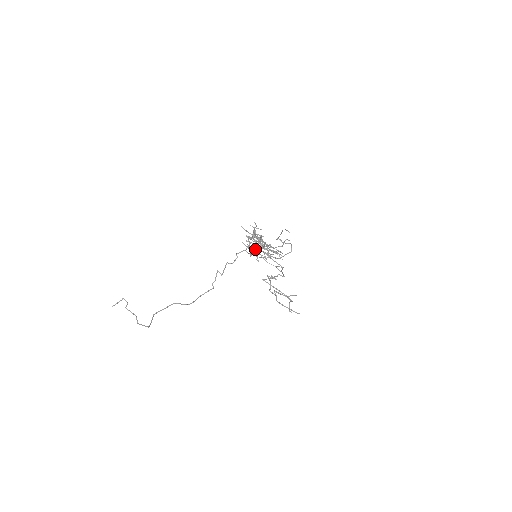
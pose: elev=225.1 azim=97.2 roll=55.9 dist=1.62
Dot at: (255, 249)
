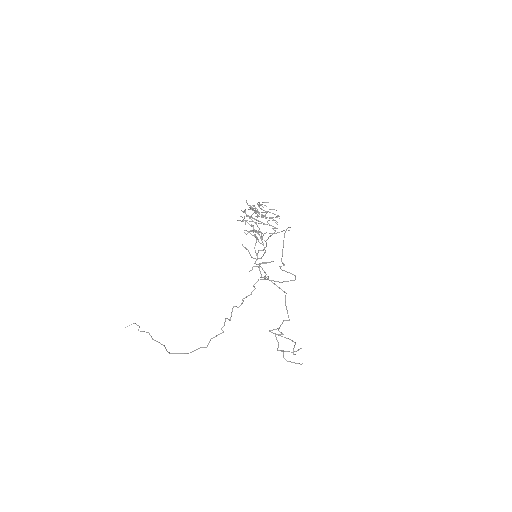
Dot at: (252, 231)
